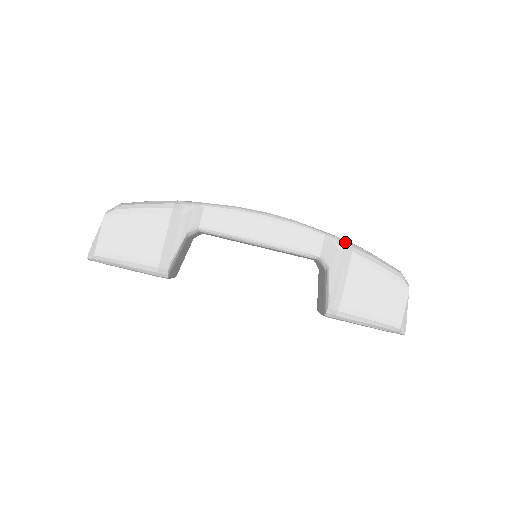
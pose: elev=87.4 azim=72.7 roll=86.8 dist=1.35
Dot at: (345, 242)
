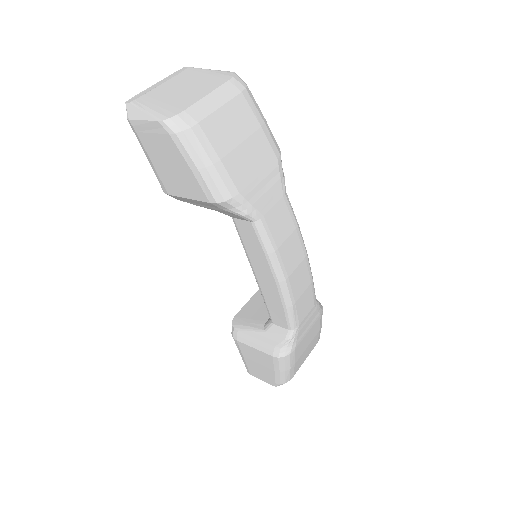
Dot at: (288, 349)
